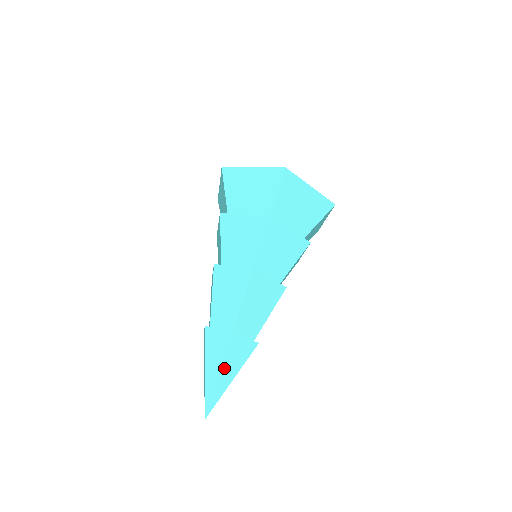
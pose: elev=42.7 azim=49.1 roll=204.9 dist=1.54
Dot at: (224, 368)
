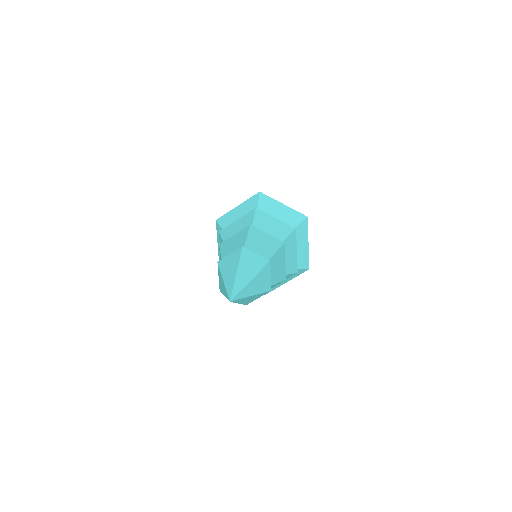
Dot at: (255, 279)
